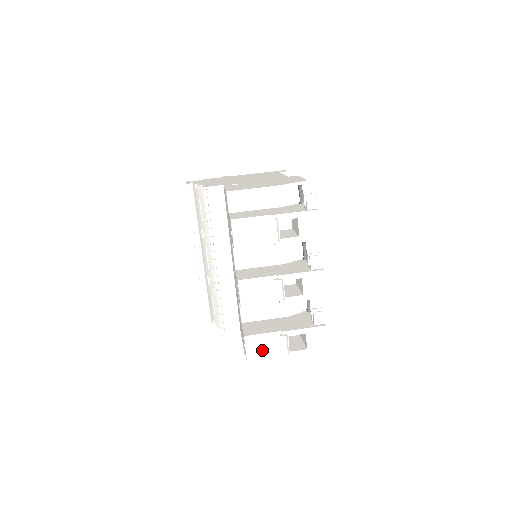
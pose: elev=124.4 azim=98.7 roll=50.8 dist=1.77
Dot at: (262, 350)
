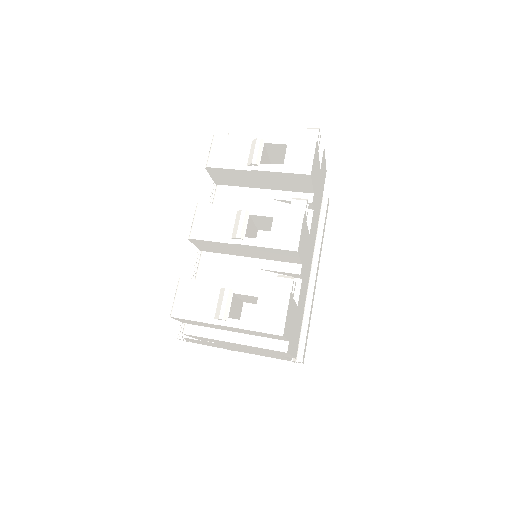
Dot at: (194, 305)
